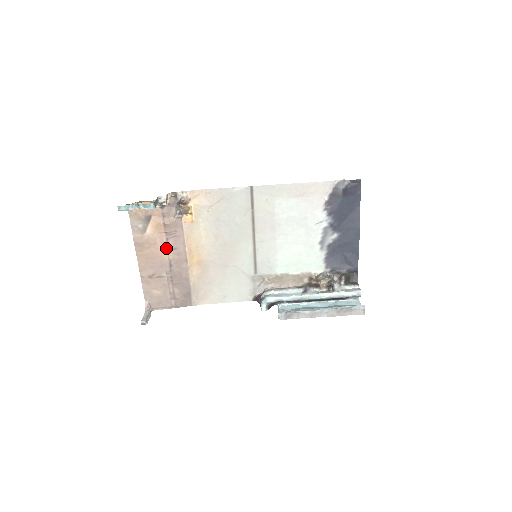
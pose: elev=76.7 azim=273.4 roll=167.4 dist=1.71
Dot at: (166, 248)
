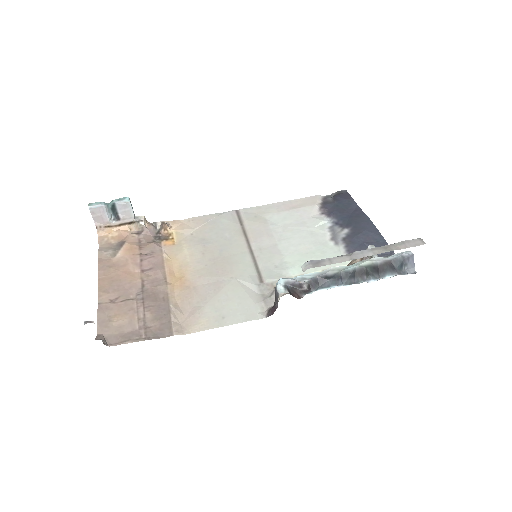
Dot at: (139, 269)
